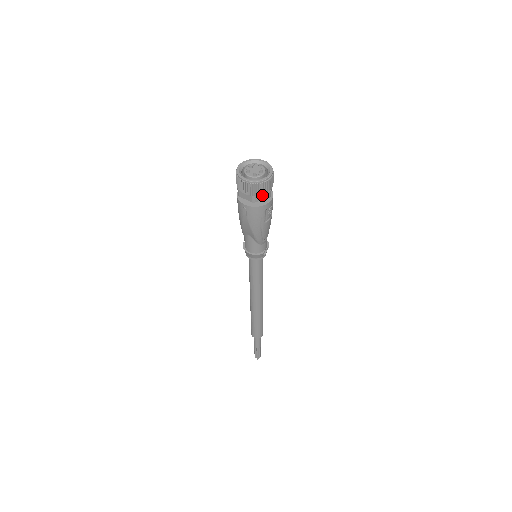
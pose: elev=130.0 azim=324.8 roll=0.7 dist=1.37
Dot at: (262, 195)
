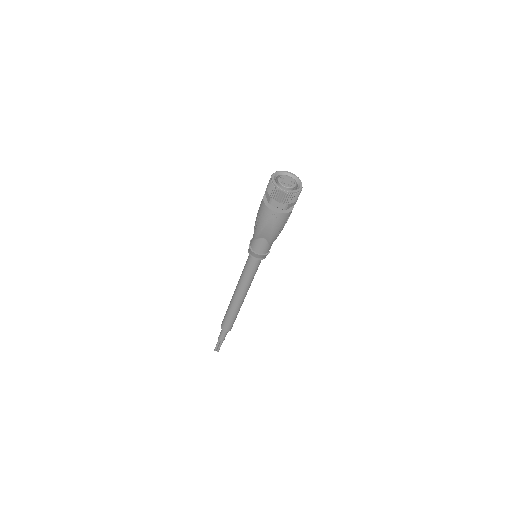
Dot at: (292, 203)
